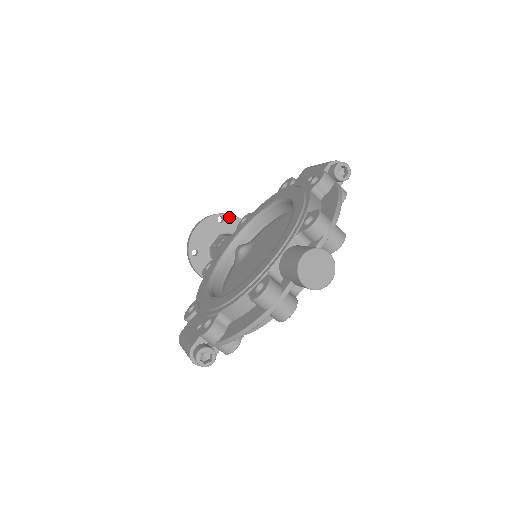
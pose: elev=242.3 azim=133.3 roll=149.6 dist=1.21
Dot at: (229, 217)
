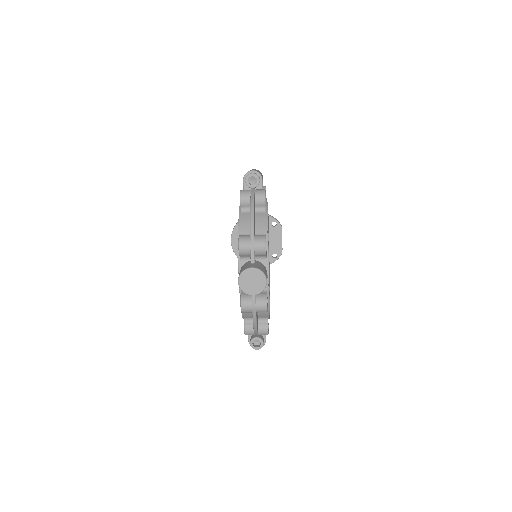
Dot at: occluded
